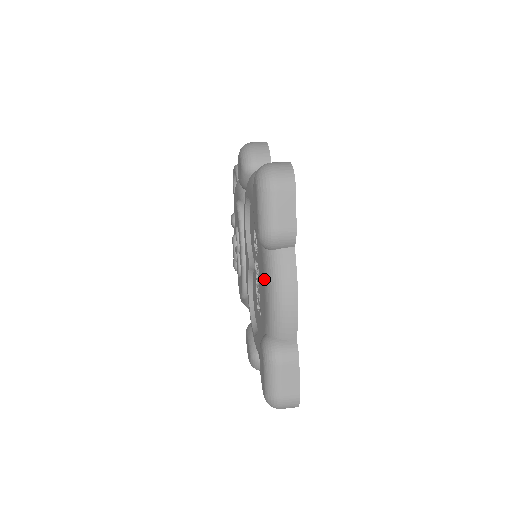
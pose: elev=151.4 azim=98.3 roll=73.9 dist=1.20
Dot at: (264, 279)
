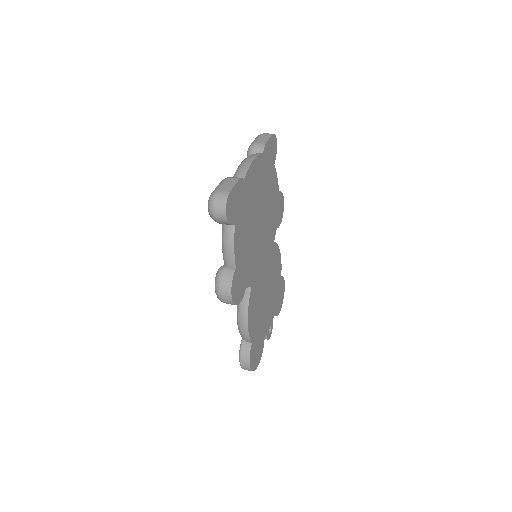
Dot at: occluded
